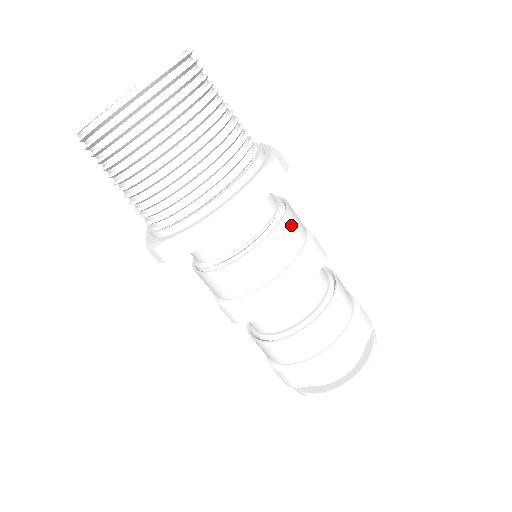
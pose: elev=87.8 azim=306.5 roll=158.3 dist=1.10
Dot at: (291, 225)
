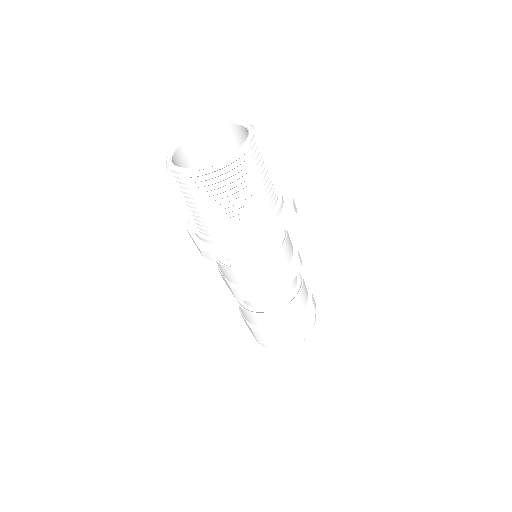
Dot at: (288, 243)
